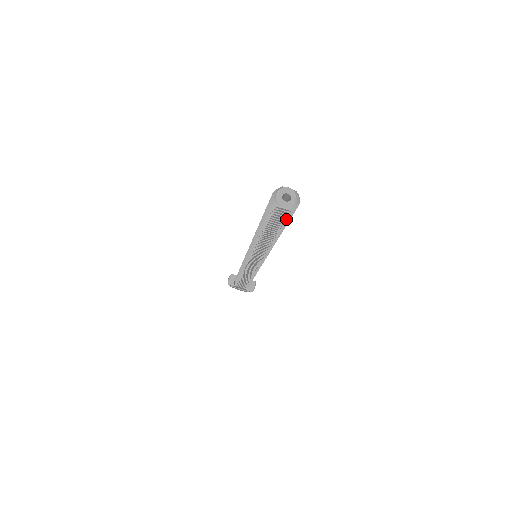
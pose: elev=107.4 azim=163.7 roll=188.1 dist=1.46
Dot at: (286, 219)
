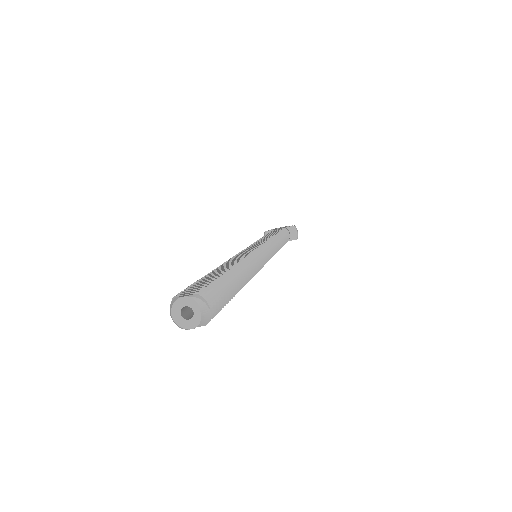
Dot at: (216, 312)
